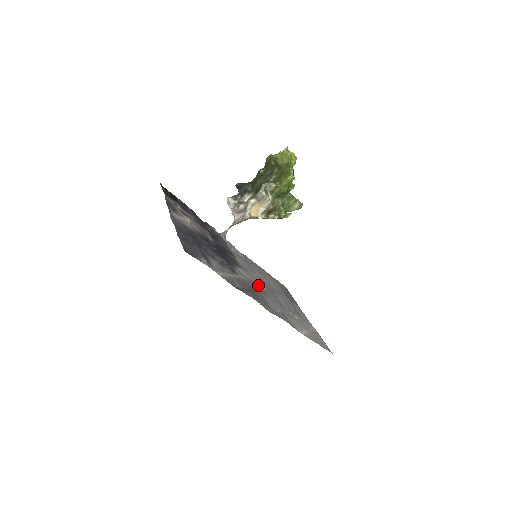
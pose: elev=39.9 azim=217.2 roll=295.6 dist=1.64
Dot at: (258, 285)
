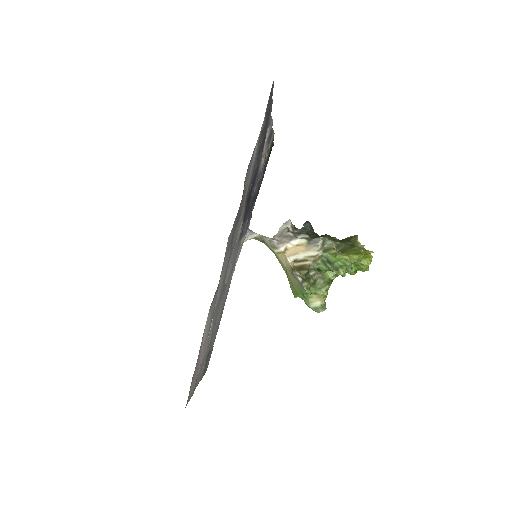
Dot at: (230, 260)
